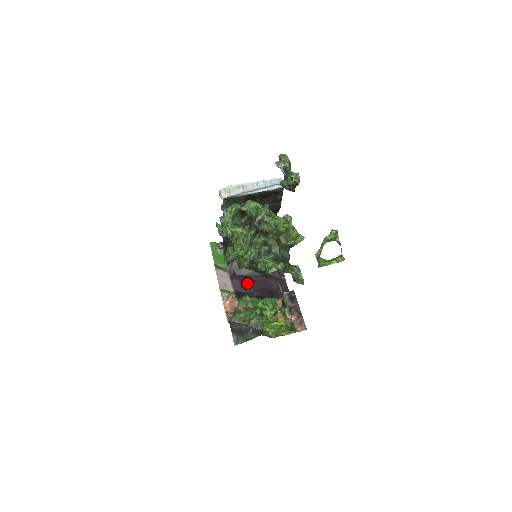
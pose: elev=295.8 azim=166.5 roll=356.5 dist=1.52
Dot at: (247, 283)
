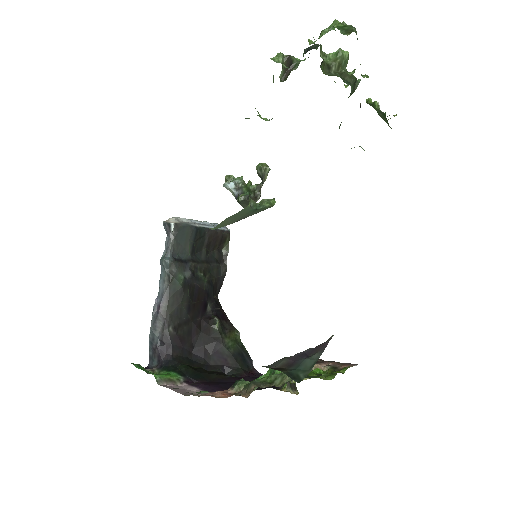
Dot at: (222, 385)
